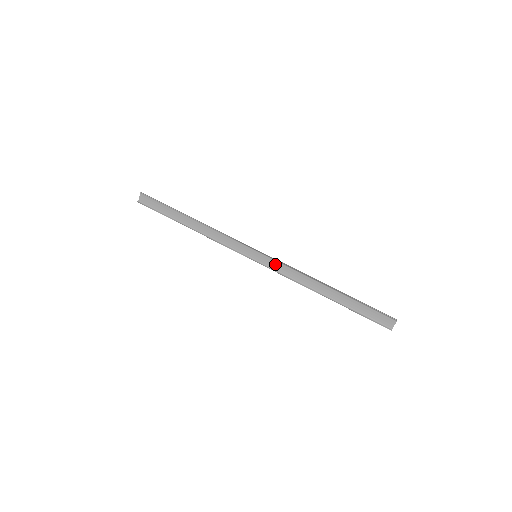
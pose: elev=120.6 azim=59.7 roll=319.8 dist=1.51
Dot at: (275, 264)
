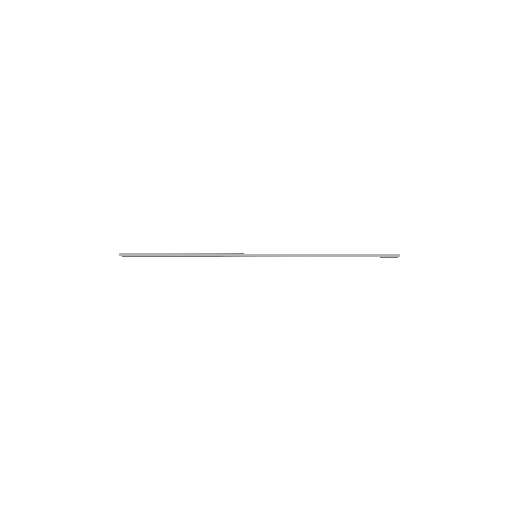
Dot at: occluded
